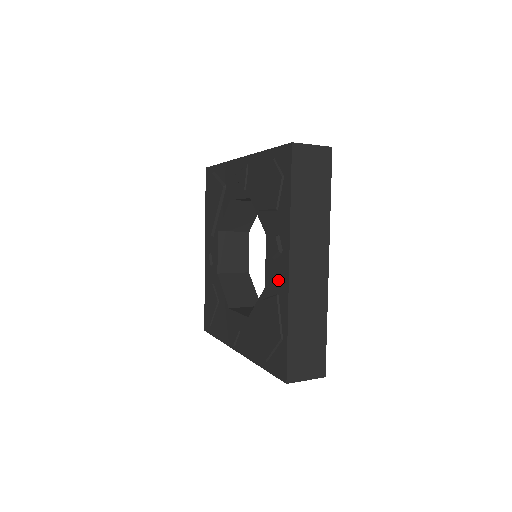
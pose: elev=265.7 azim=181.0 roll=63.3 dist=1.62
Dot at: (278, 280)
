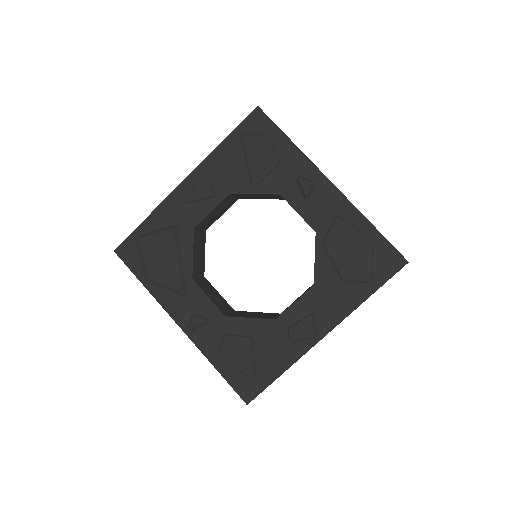
Dot at: (328, 206)
